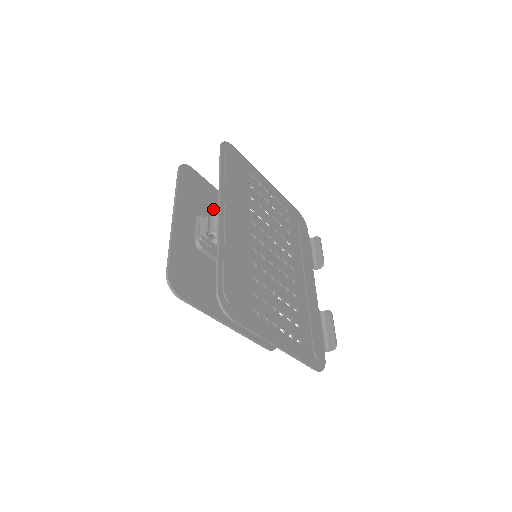
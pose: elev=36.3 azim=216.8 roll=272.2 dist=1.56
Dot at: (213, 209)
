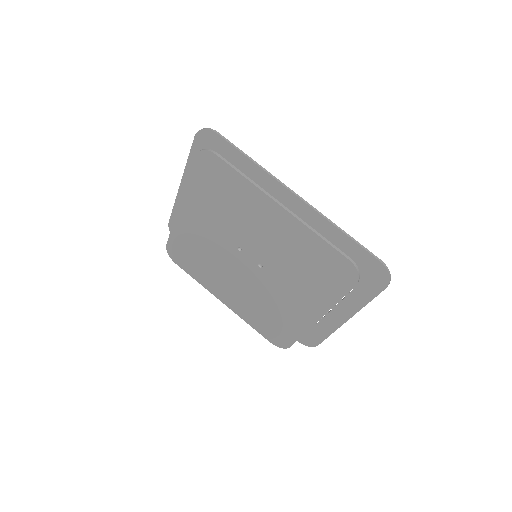
Dot at: occluded
